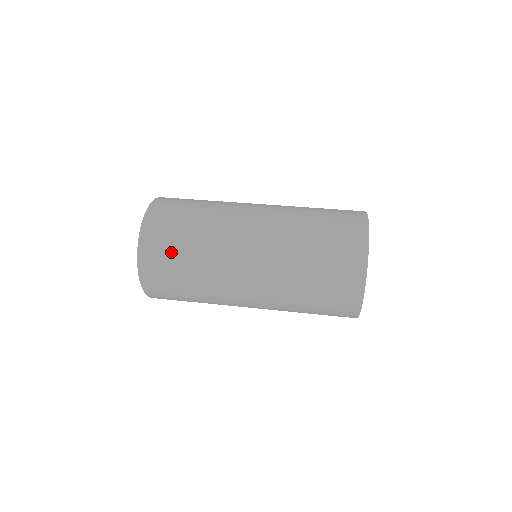
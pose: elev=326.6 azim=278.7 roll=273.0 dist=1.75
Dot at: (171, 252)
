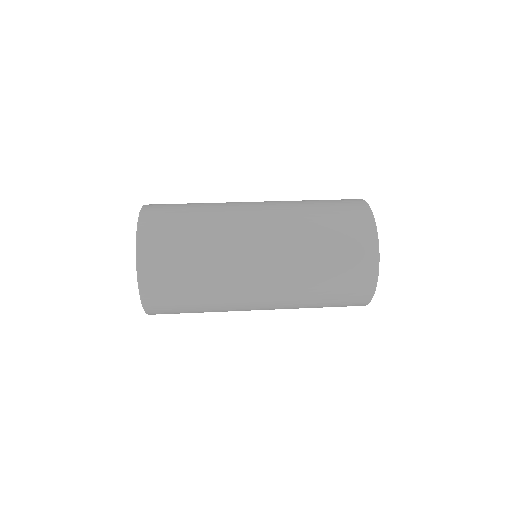
Dot at: (180, 308)
